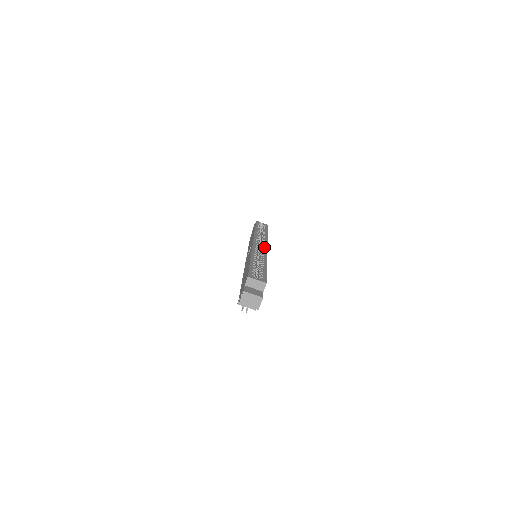
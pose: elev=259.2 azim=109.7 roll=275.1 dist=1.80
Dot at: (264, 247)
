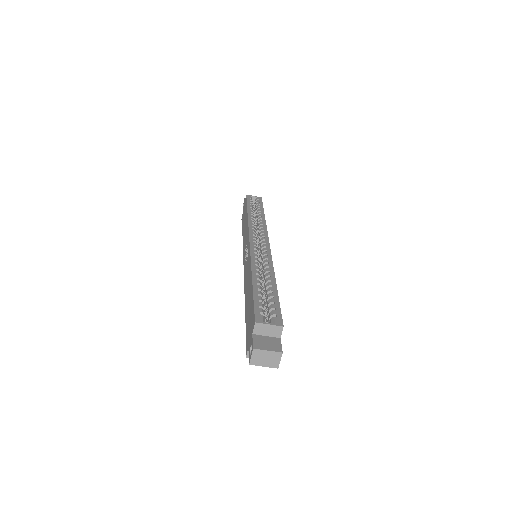
Dot at: (265, 245)
